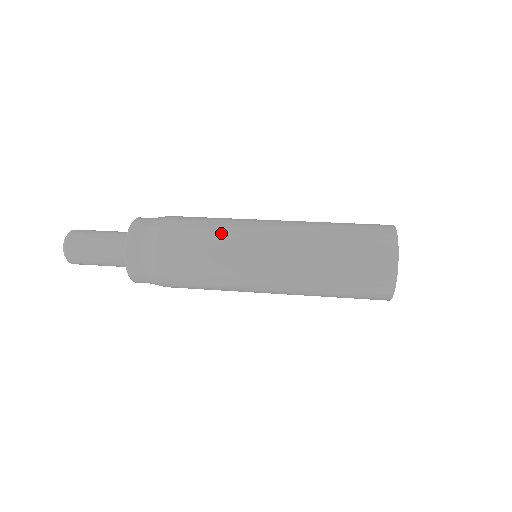
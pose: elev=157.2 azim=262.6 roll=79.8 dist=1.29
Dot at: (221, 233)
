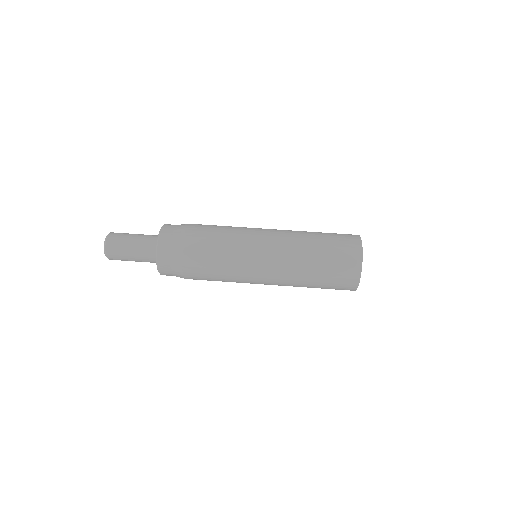
Dot at: (232, 236)
